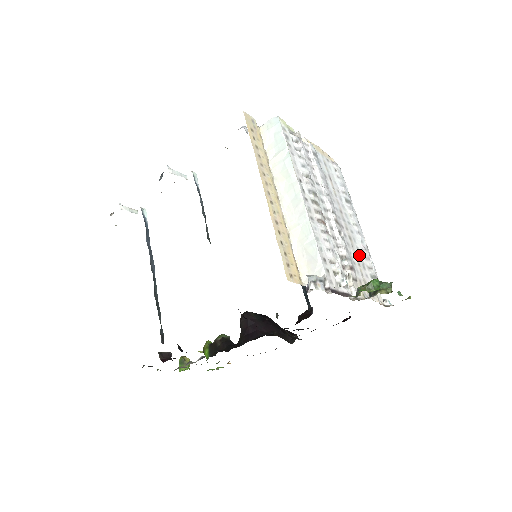
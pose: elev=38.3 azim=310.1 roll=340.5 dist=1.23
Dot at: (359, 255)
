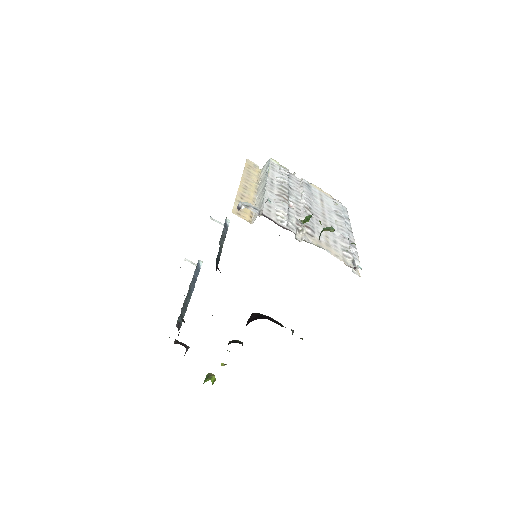
Dot at: (332, 236)
